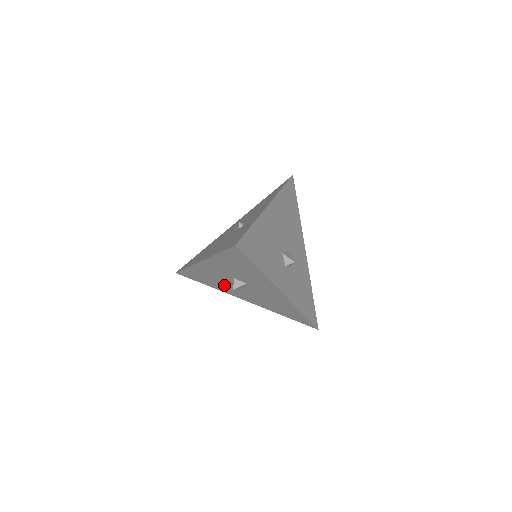
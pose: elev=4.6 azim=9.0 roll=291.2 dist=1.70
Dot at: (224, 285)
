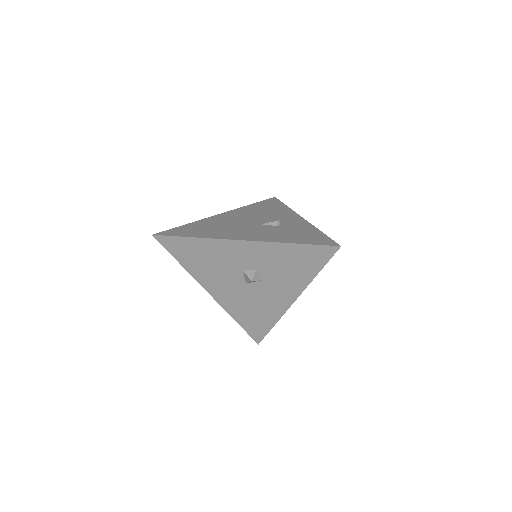
Dot at: (216, 272)
